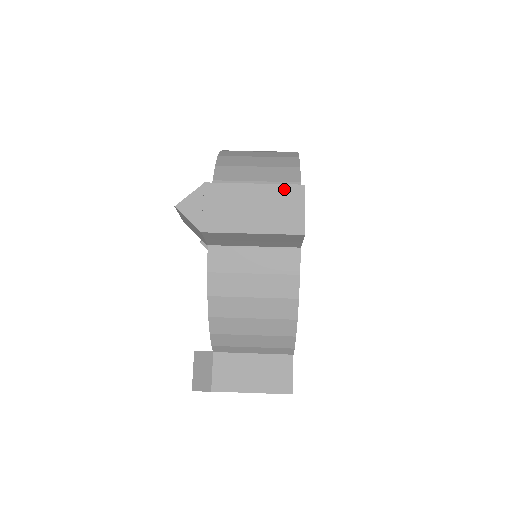
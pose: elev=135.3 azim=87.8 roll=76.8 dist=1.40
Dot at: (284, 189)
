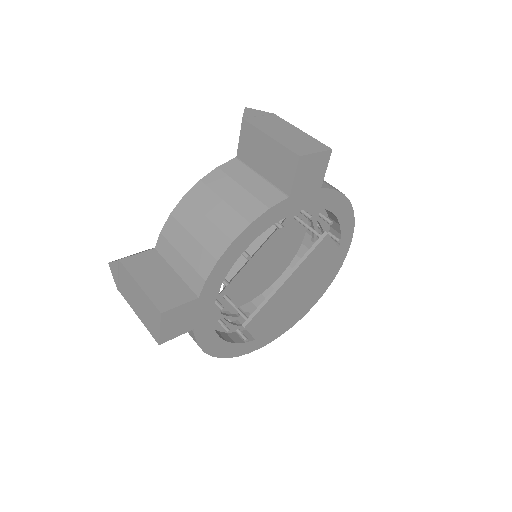
Dot at: (316, 142)
